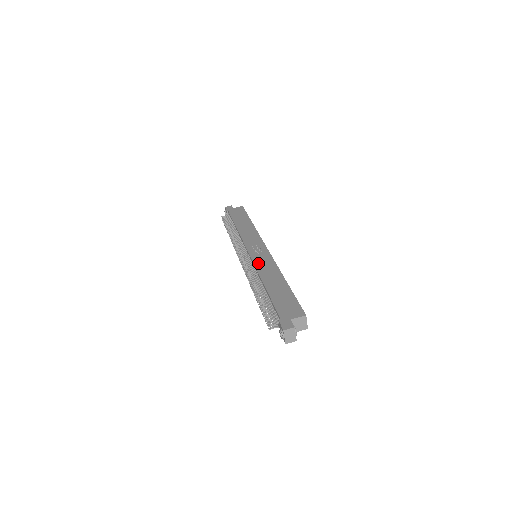
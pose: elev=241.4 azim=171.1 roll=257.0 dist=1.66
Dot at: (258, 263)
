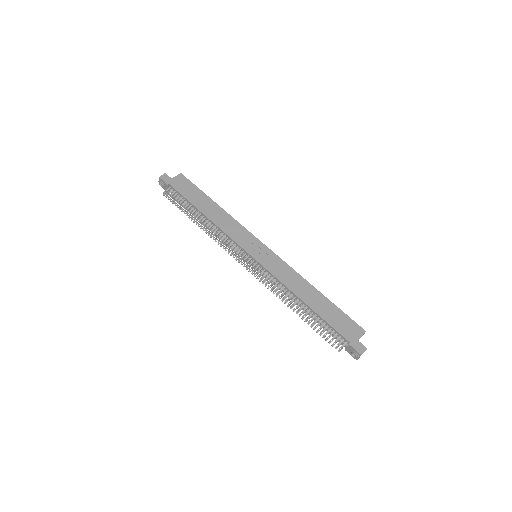
Dot at: (276, 272)
